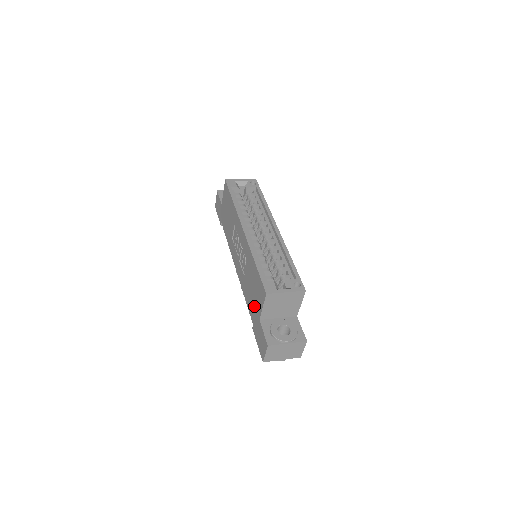
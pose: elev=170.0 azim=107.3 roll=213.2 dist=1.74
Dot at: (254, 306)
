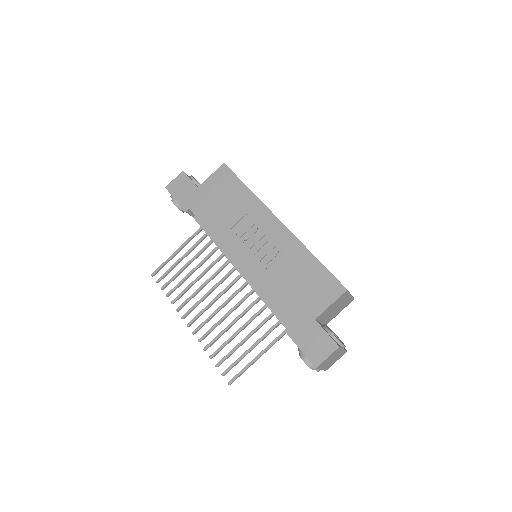
Dot at: (300, 304)
